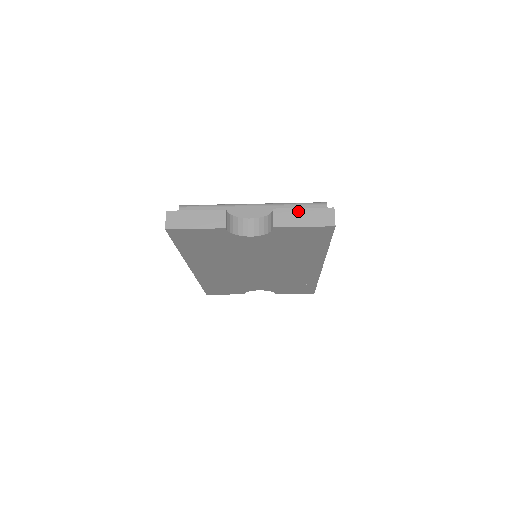
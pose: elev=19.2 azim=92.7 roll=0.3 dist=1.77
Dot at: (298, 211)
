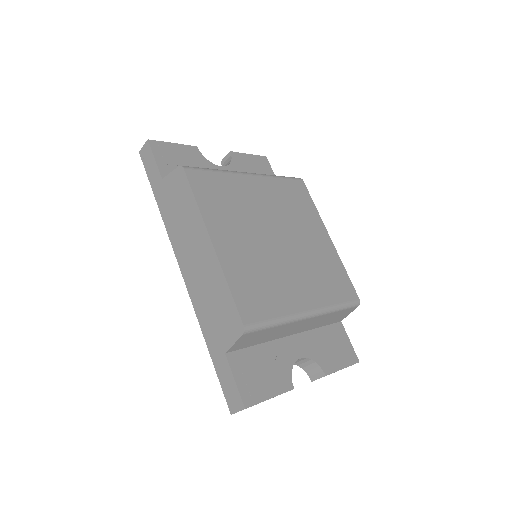
Dot at: occluded
